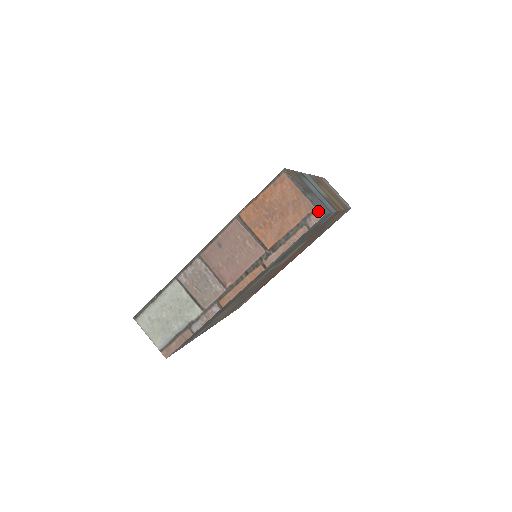
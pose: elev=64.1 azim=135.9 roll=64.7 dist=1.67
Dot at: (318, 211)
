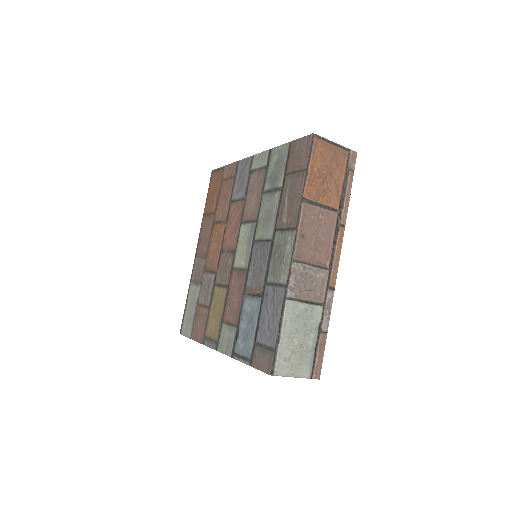
Dot at: (352, 153)
